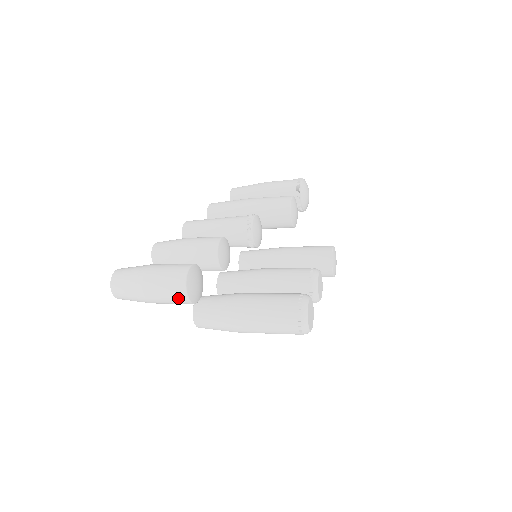
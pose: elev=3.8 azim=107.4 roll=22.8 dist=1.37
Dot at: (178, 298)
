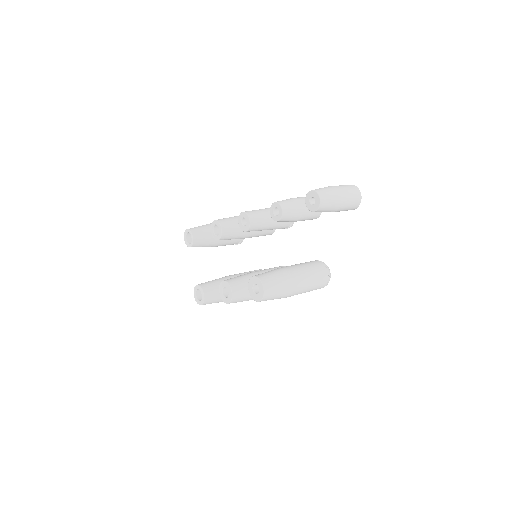
Dot at: (357, 200)
